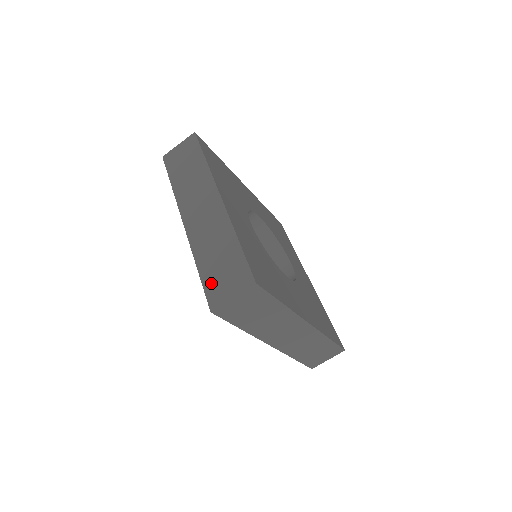
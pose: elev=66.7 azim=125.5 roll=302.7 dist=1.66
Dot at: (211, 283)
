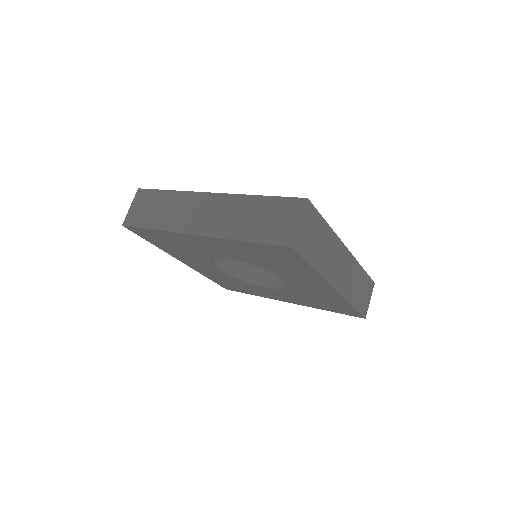
Dot at: (269, 235)
